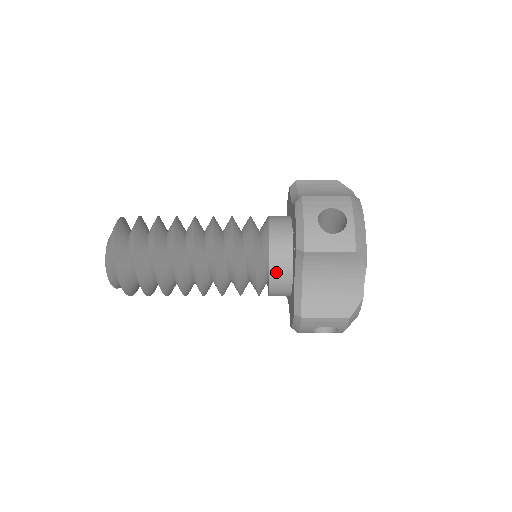
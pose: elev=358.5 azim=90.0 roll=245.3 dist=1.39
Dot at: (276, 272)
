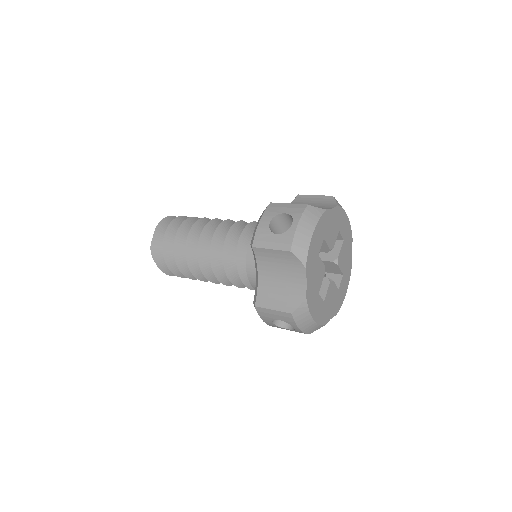
Dot at: (251, 267)
